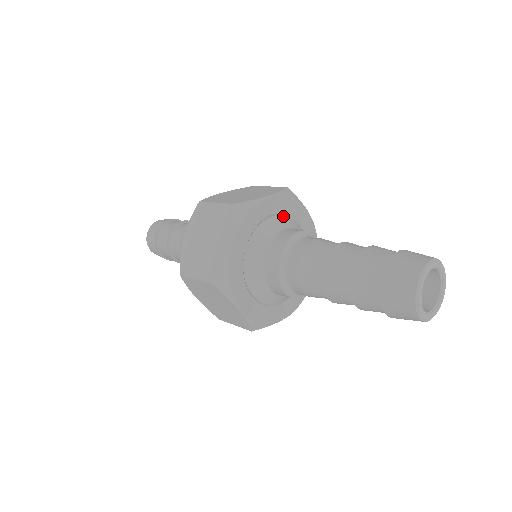
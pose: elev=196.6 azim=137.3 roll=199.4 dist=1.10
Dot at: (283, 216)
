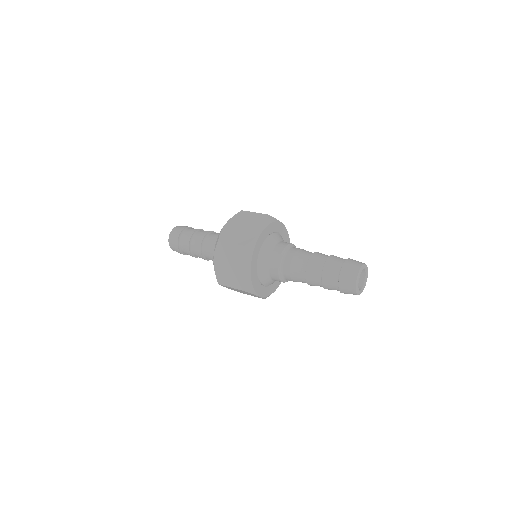
Dot at: (283, 238)
